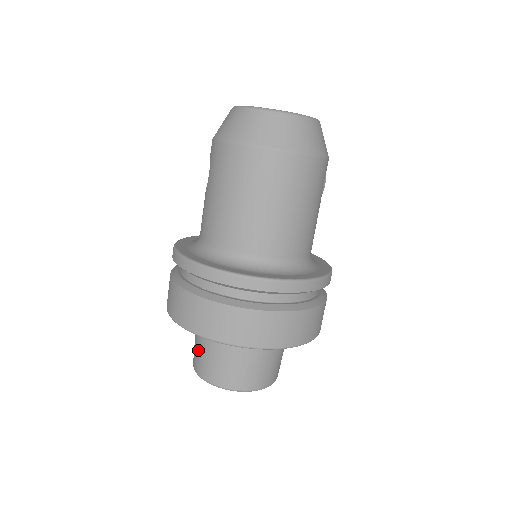
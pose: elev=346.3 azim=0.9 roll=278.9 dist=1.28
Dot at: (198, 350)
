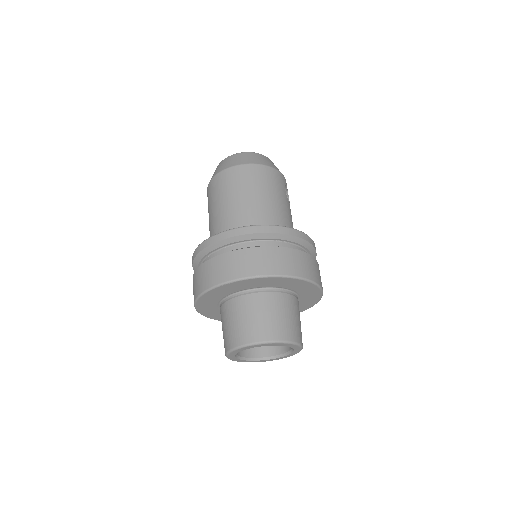
Dot at: (224, 330)
